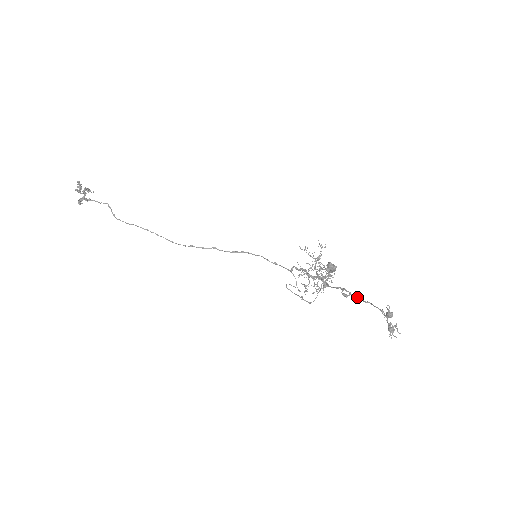
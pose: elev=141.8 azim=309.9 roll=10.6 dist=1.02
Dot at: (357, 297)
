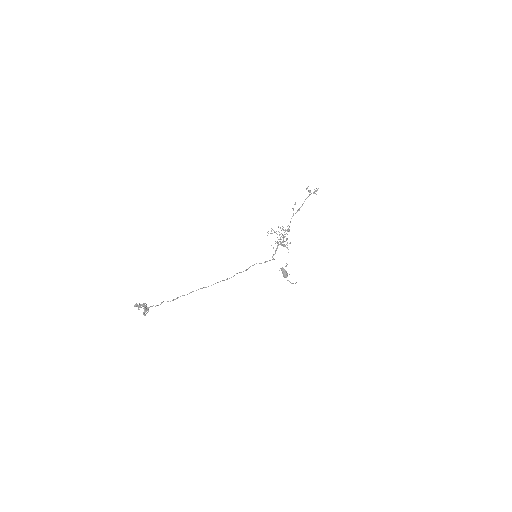
Dot at: (299, 208)
